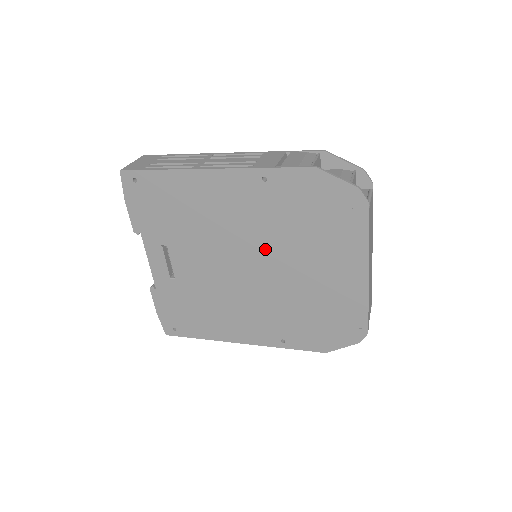
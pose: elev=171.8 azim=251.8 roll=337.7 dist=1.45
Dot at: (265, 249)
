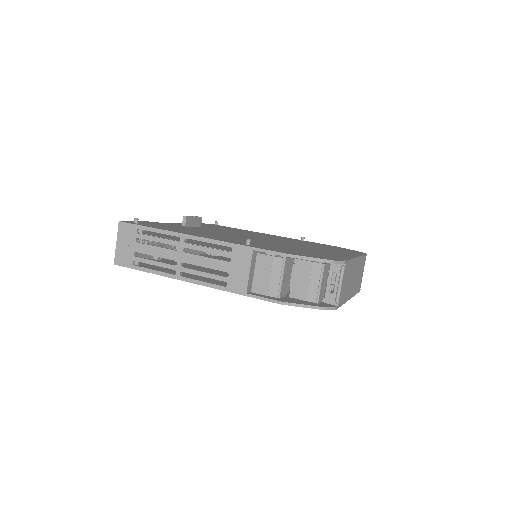
Dot at: occluded
